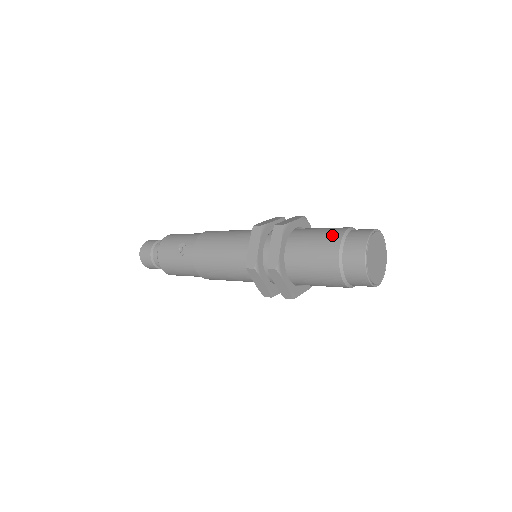
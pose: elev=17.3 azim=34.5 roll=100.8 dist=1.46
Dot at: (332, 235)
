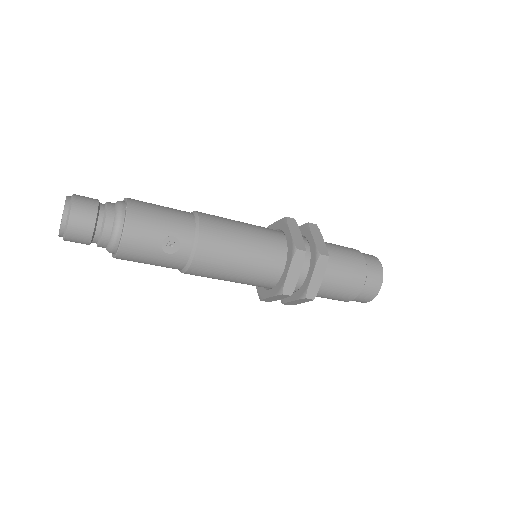
Dot at: (359, 268)
